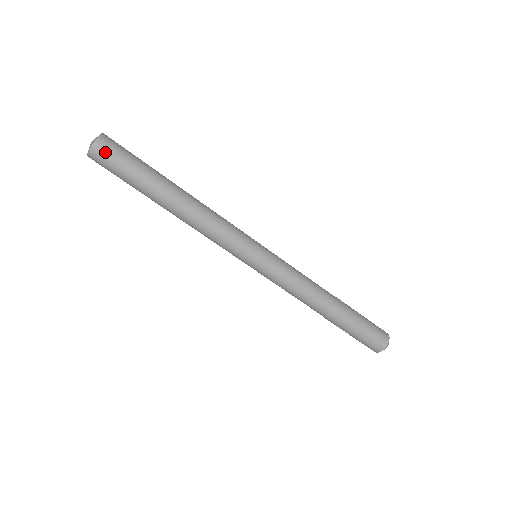
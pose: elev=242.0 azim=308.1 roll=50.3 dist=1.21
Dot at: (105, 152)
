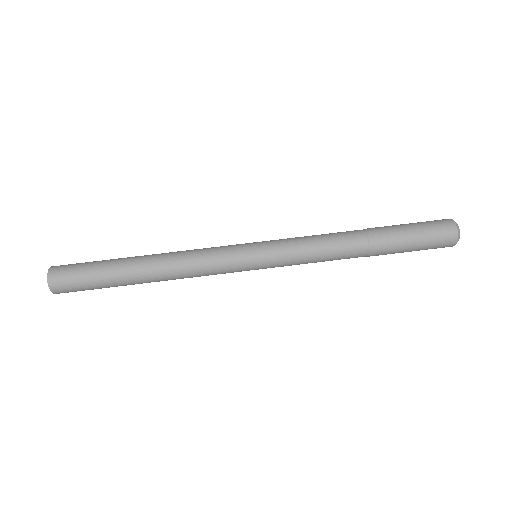
Dot at: (61, 271)
